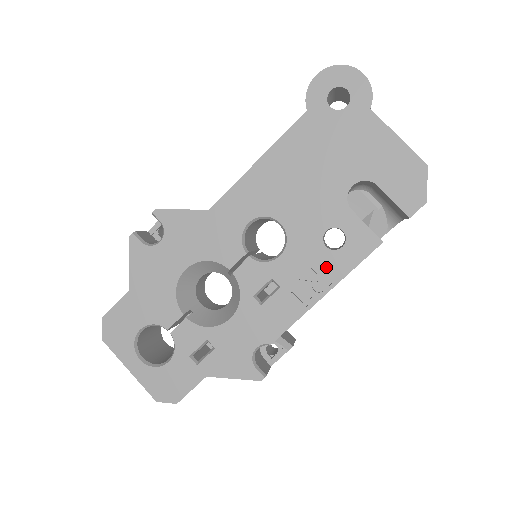
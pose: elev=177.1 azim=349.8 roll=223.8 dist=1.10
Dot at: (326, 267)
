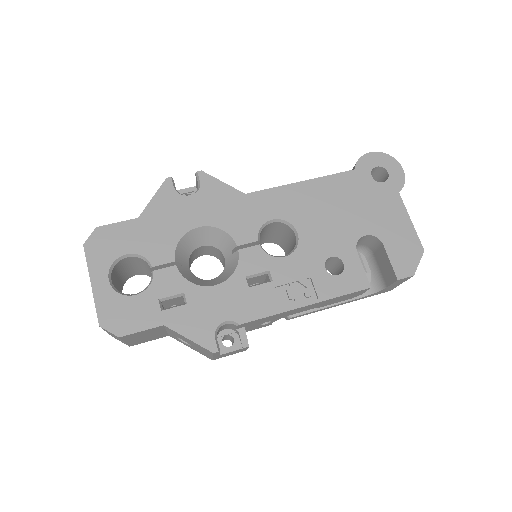
Dot at: (318, 284)
